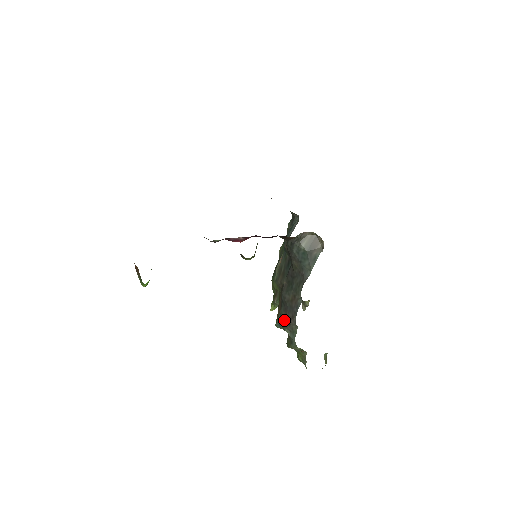
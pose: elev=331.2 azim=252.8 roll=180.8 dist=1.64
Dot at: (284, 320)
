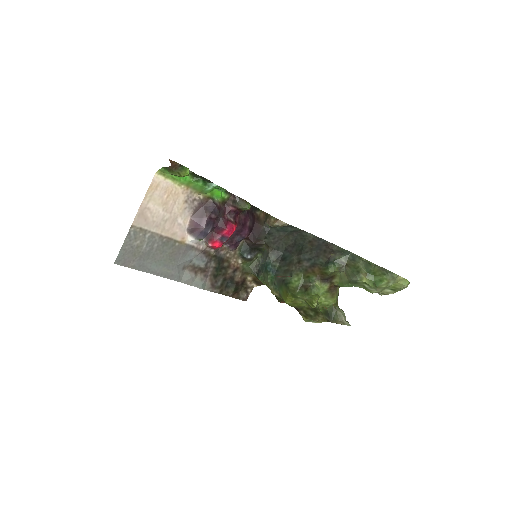
Dot at: (327, 257)
